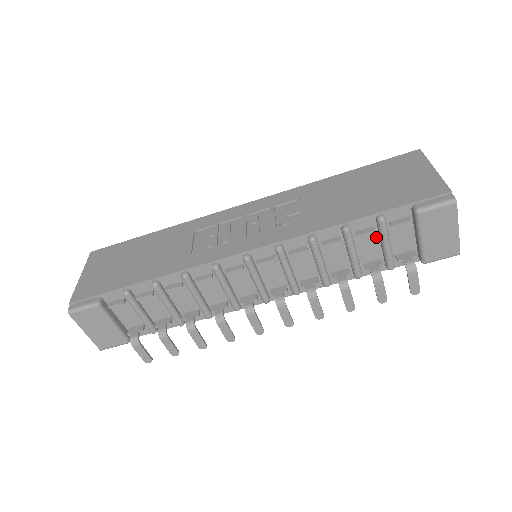
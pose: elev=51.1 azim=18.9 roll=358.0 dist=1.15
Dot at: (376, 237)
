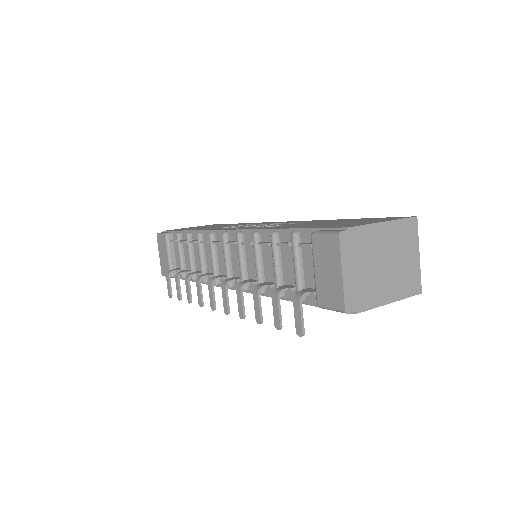
Dot at: occluded
